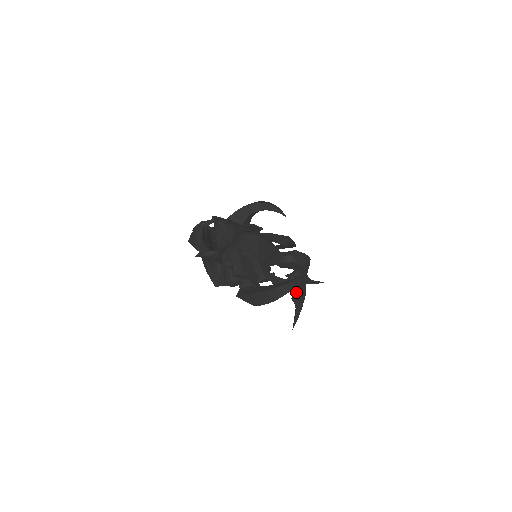
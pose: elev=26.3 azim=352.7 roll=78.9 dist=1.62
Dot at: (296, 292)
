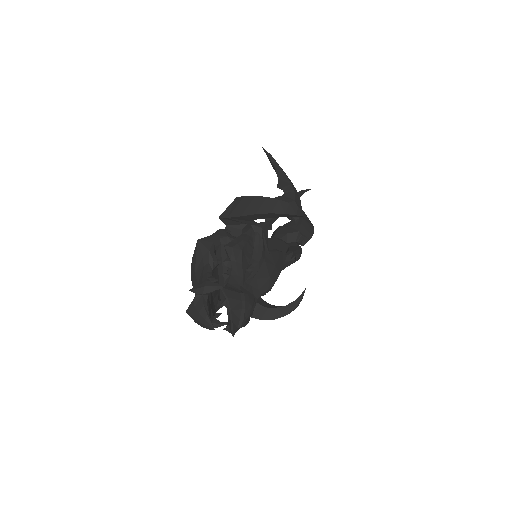
Dot at: occluded
